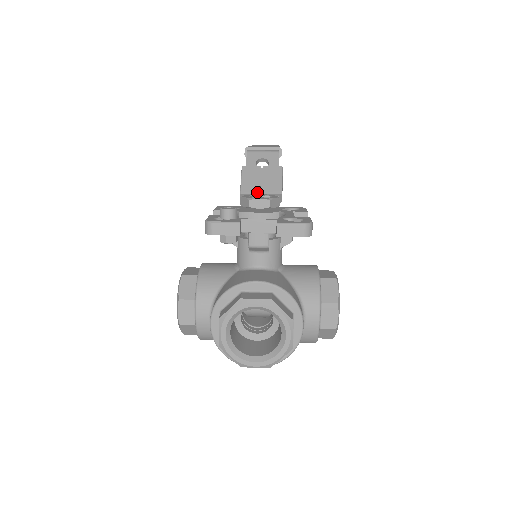
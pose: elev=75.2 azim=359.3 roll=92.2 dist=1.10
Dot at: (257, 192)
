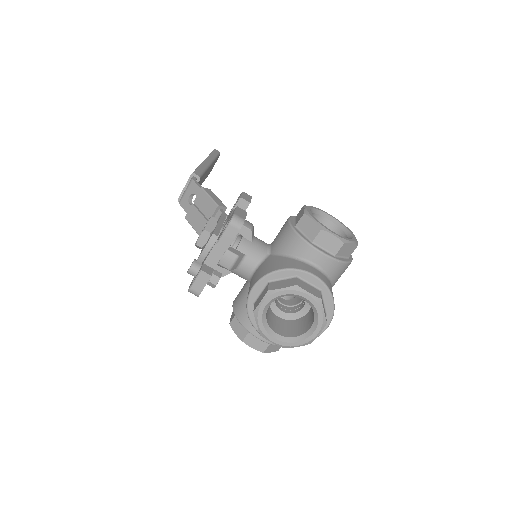
Dot at: occluded
